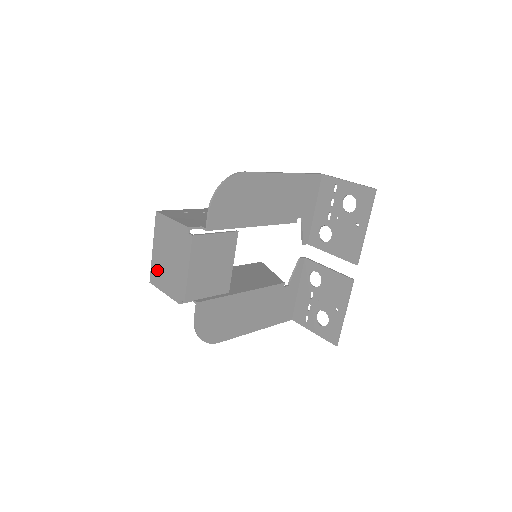
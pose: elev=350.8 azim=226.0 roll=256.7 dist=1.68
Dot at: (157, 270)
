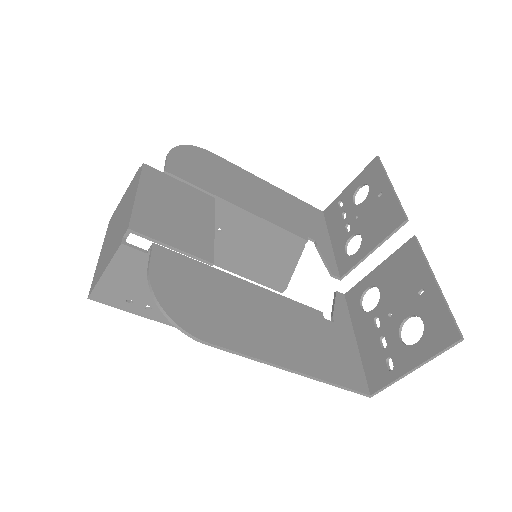
Dot at: (100, 266)
